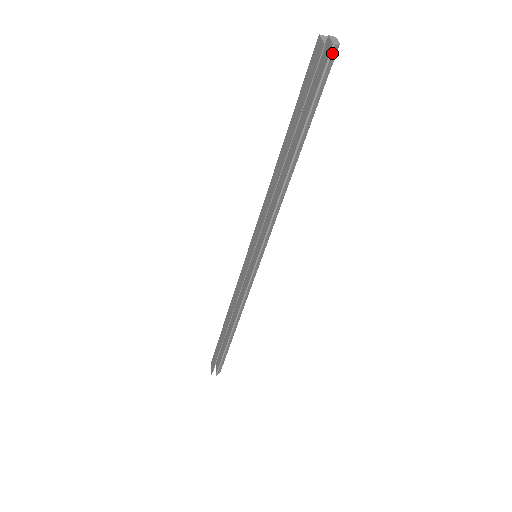
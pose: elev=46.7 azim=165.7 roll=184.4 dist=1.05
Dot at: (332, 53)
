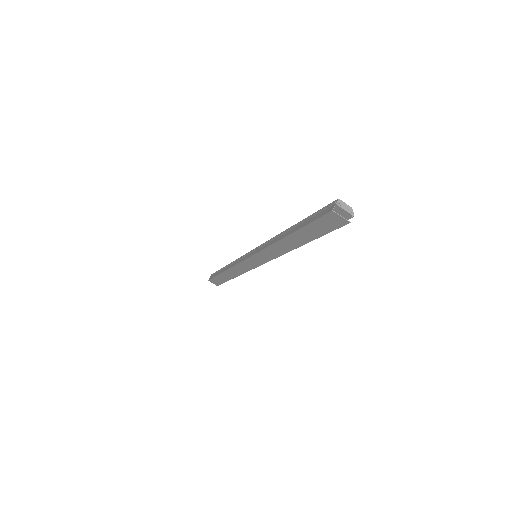
Dot at: (350, 217)
